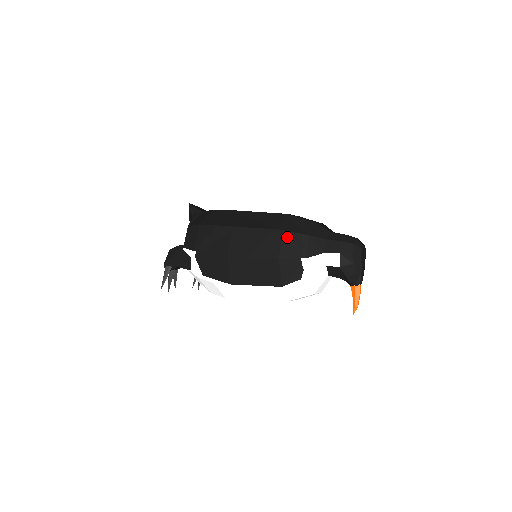
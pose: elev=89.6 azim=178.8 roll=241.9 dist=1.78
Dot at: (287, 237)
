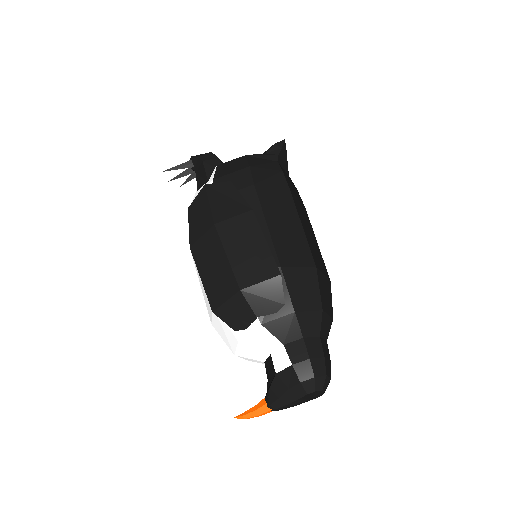
Dot at: (275, 285)
